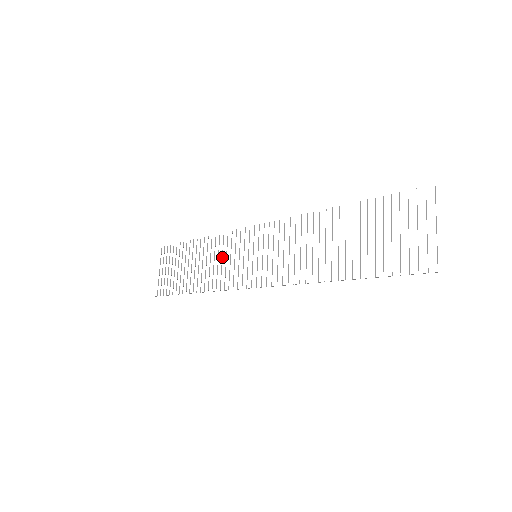
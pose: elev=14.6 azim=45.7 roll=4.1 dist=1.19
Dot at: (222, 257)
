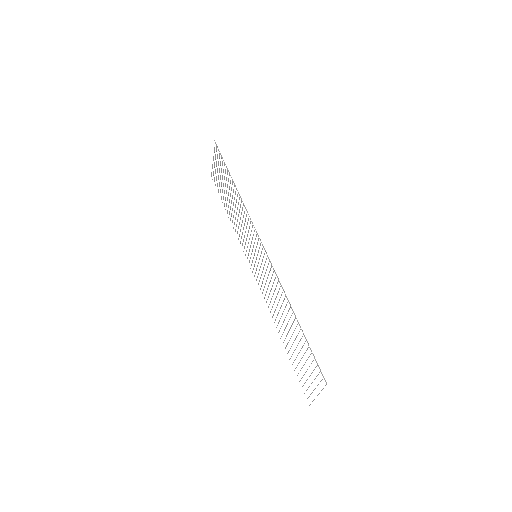
Dot at: (242, 222)
